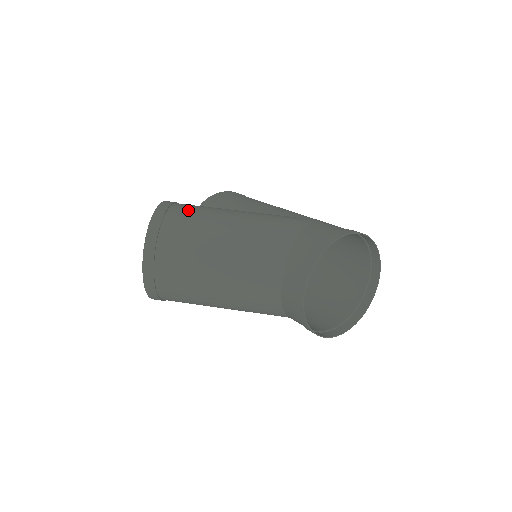
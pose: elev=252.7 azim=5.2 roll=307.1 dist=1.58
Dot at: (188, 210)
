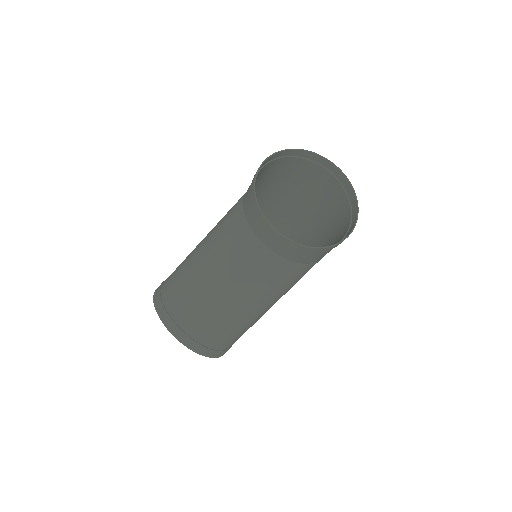
Dot at: (173, 272)
